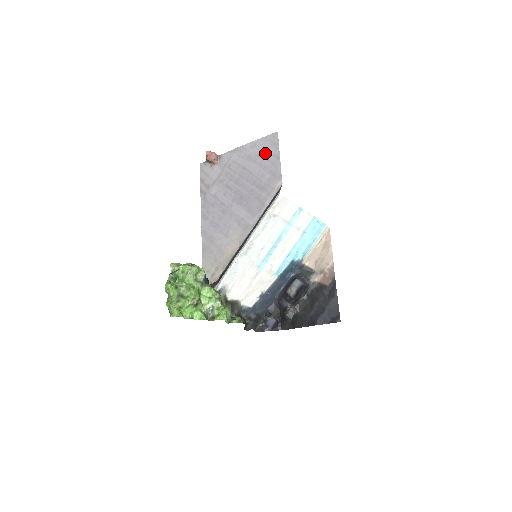
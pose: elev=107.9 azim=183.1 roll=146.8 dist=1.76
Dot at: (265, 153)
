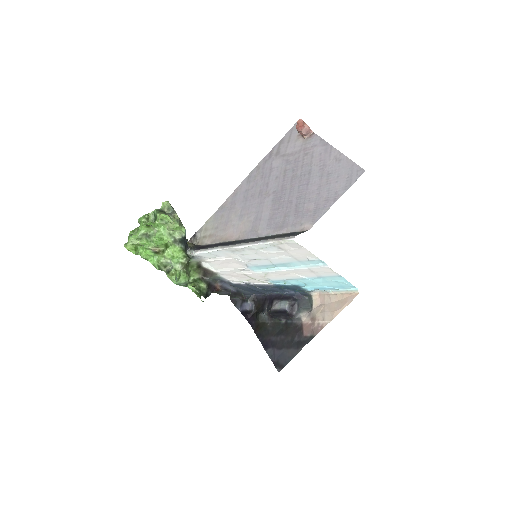
Dot at: (335, 180)
